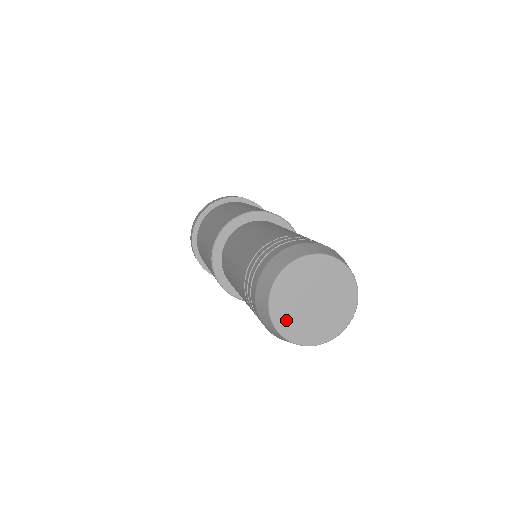
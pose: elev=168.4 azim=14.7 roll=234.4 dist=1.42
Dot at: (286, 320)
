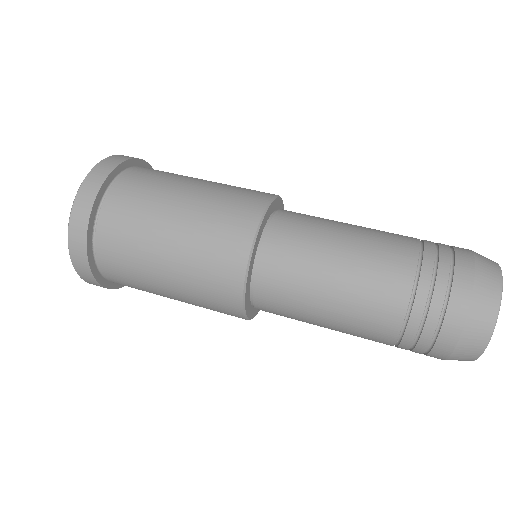
Dot at: occluded
